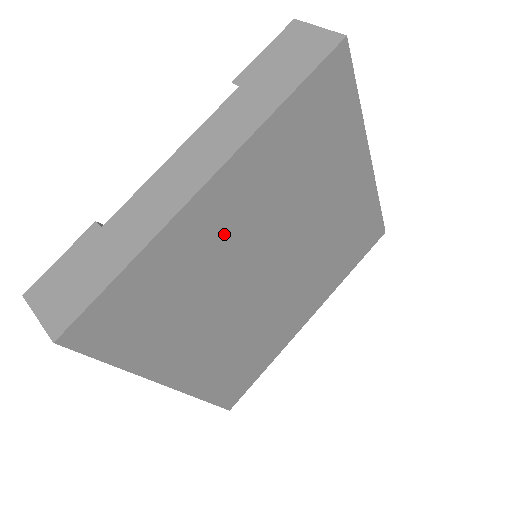
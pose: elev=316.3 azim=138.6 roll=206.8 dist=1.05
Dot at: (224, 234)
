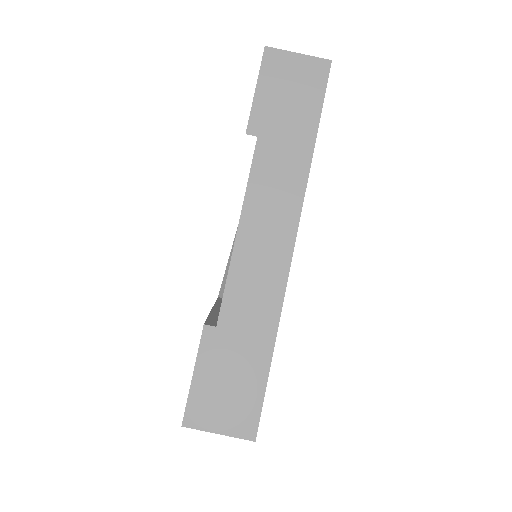
Dot at: occluded
